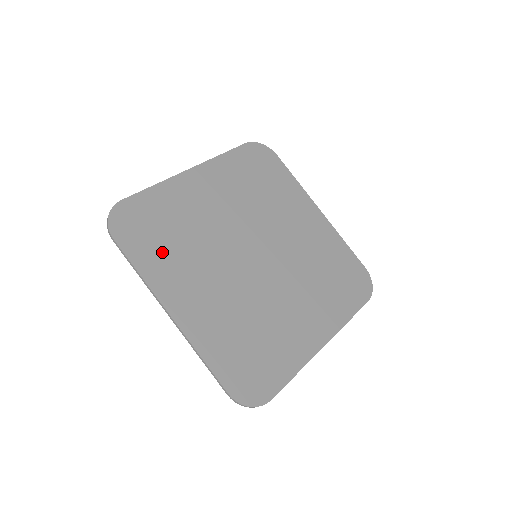
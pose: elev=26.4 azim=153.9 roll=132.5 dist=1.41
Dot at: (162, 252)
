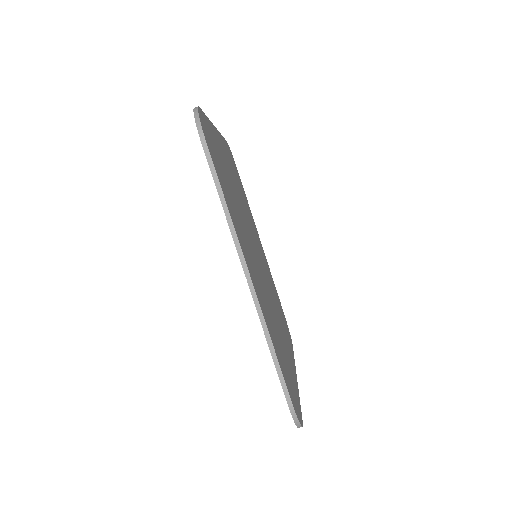
Dot at: (233, 167)
